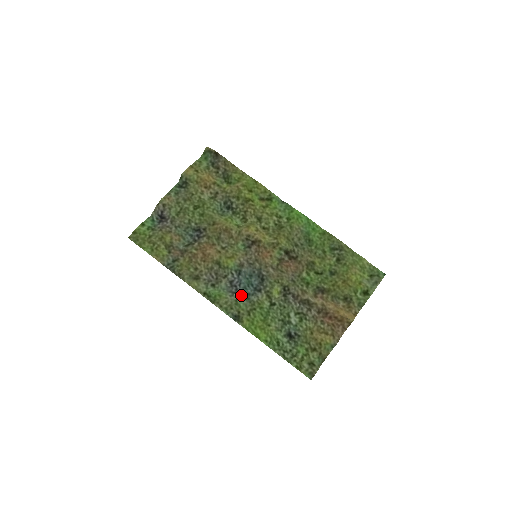
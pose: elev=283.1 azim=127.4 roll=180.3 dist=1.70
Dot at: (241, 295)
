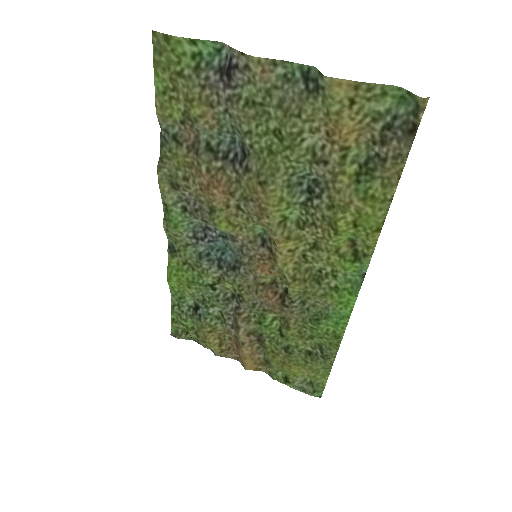
Dot at: (200, 247)
